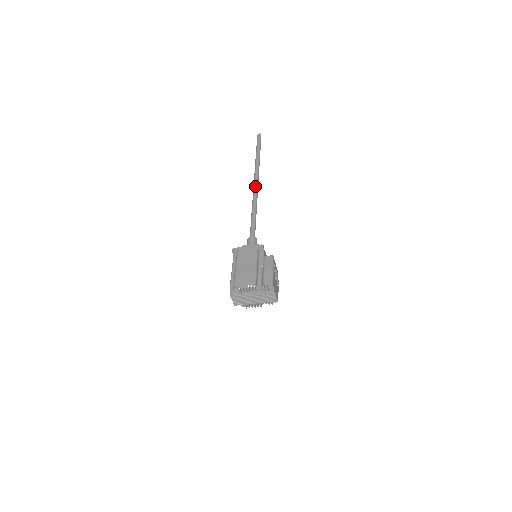
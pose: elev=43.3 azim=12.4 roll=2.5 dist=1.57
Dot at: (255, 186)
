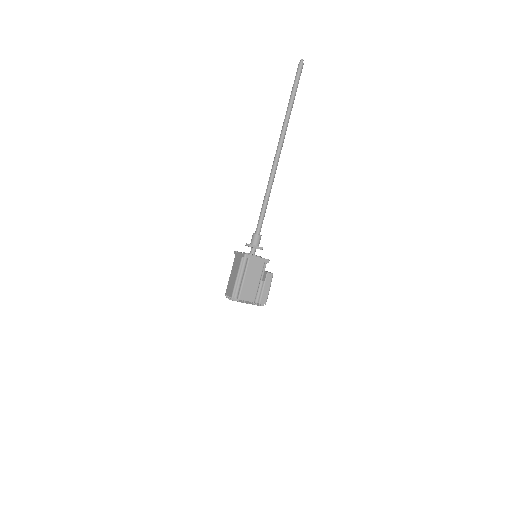
Dot at: (278, 160)
